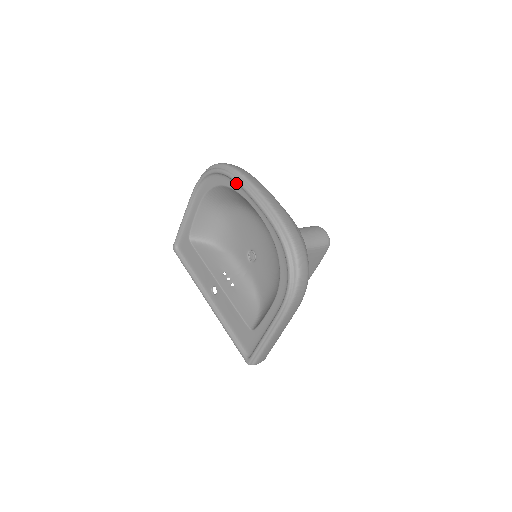
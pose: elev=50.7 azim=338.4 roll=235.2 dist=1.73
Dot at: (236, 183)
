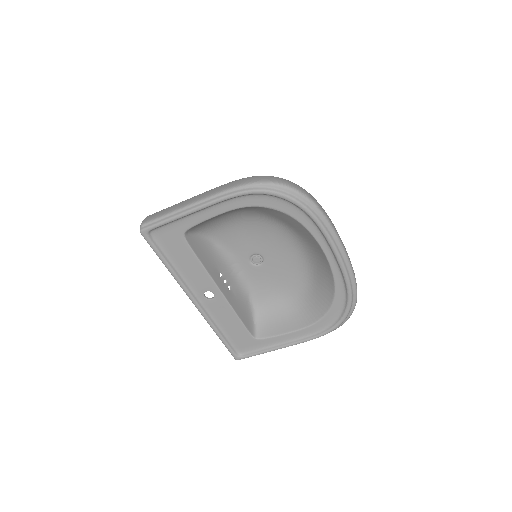
Dot at: (317, 227)
